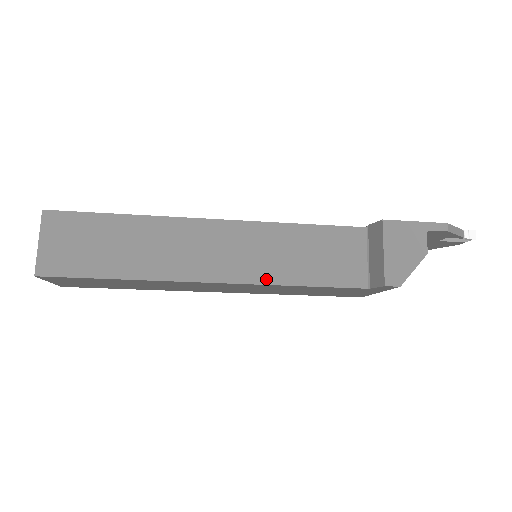
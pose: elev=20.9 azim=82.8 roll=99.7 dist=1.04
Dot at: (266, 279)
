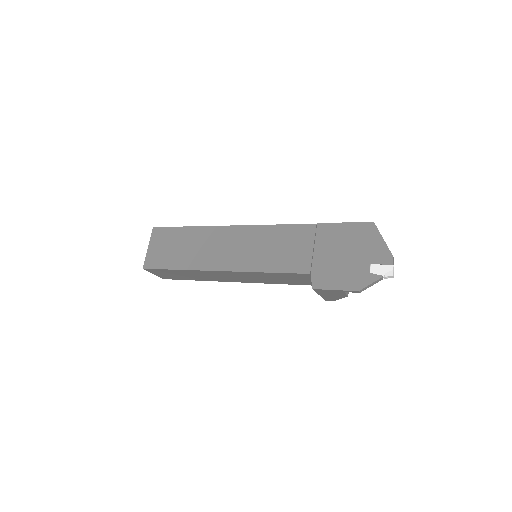
Dot at: occluded
